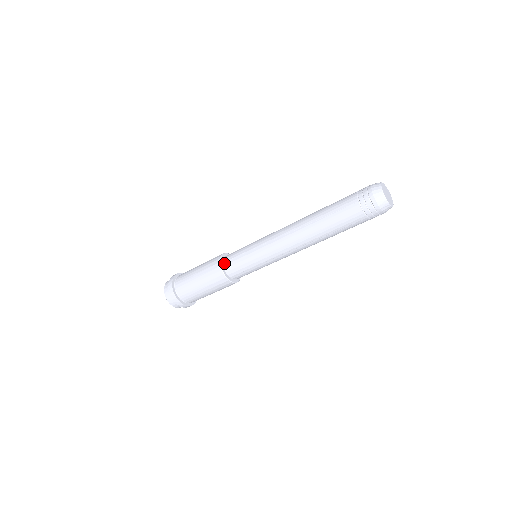
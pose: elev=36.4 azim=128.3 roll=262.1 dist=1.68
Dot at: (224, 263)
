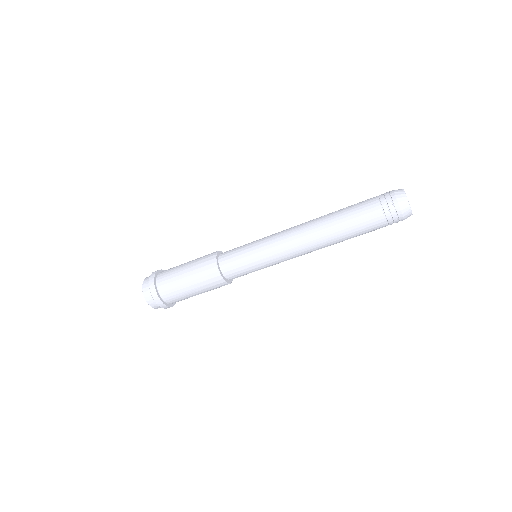
Dot at: (221, 267)
